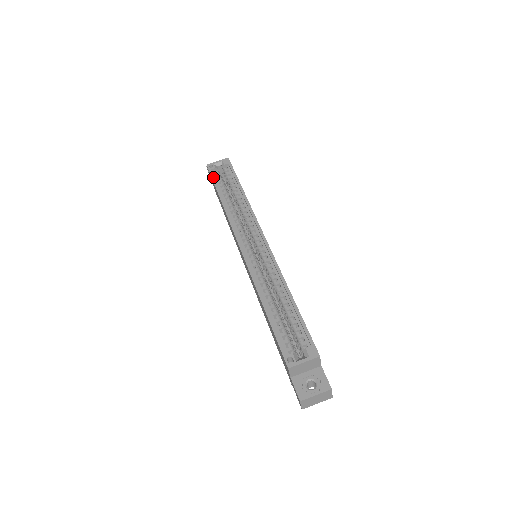
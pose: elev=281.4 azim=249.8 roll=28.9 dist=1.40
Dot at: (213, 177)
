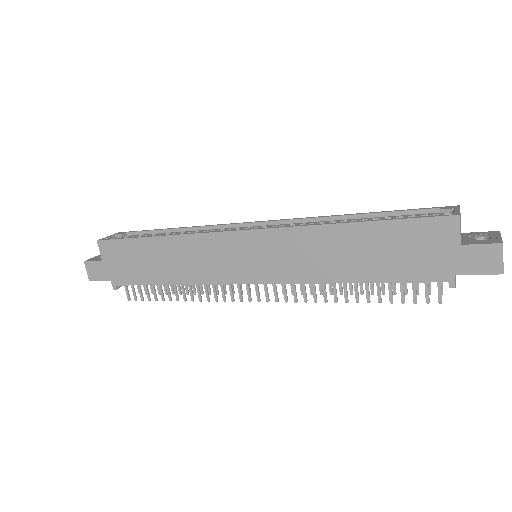
Dot at: (121, 238)
